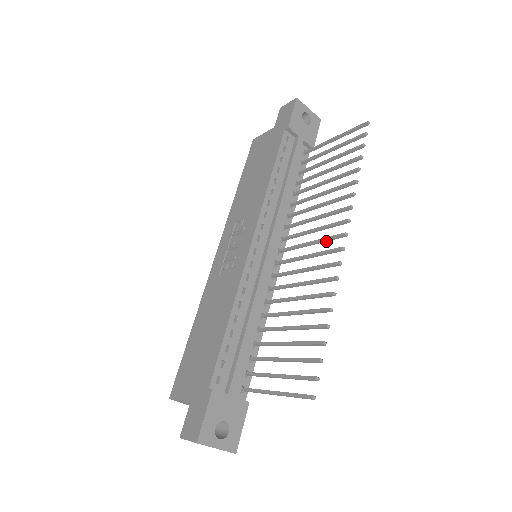
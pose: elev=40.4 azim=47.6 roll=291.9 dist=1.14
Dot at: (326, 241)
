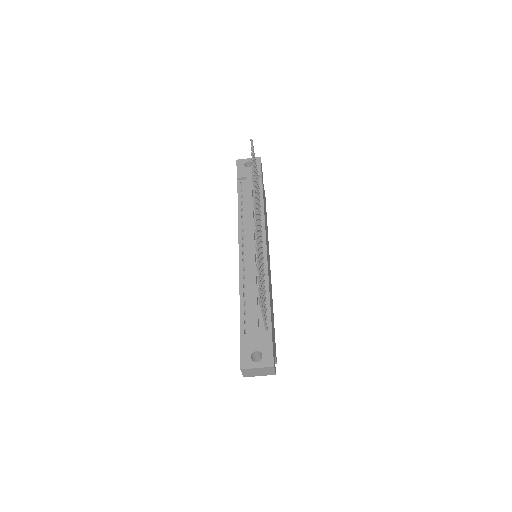
Dot at: (257, 216)
